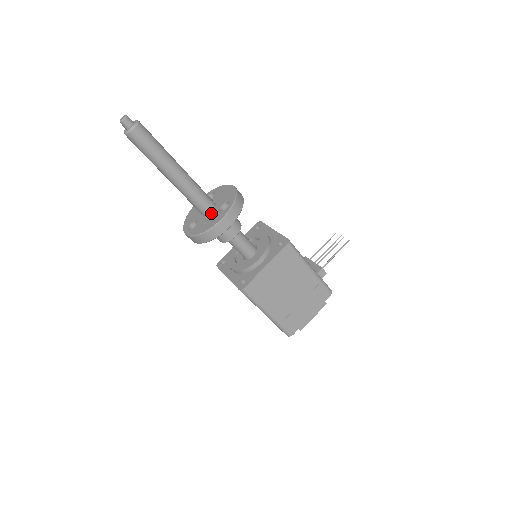
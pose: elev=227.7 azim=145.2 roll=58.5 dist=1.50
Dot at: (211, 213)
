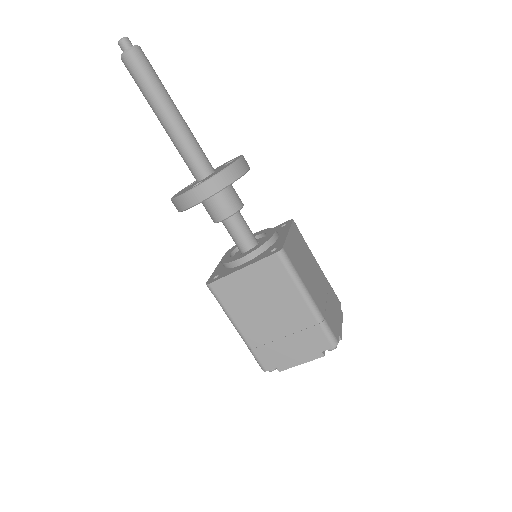
Dot at: (215, 171)
